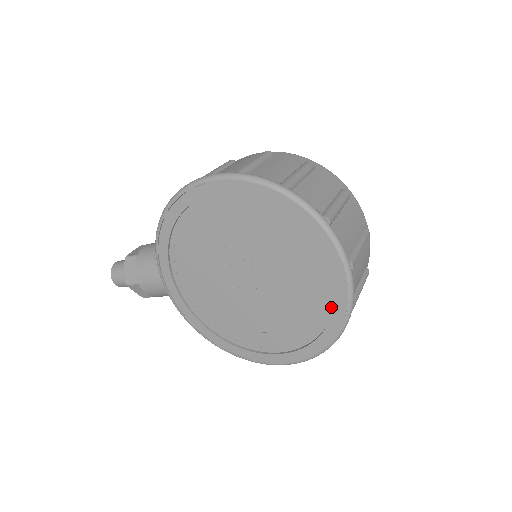
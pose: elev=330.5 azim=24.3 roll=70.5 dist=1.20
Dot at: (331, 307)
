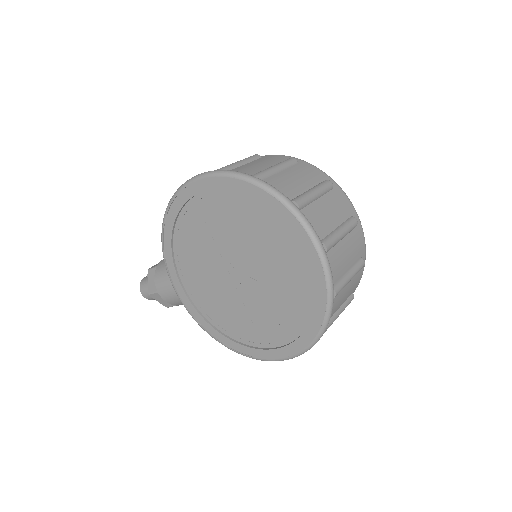
Dot at: (313, 292)
